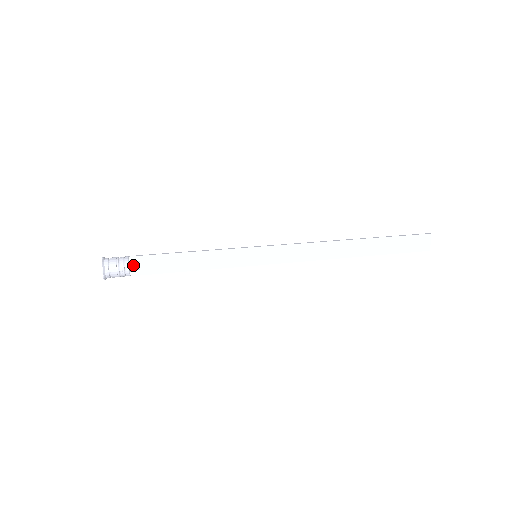
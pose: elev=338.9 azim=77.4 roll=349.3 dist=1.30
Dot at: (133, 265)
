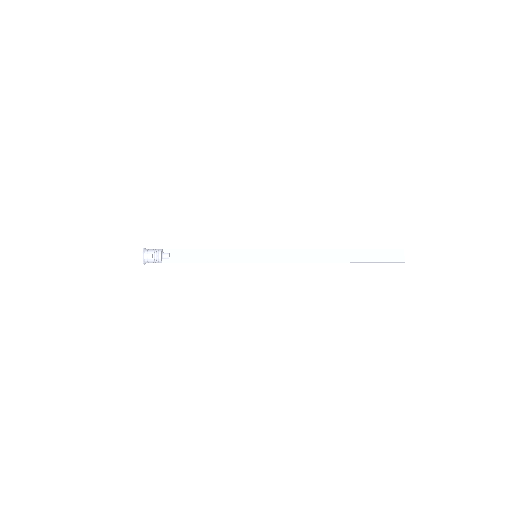
Dot at: (165, 254)
